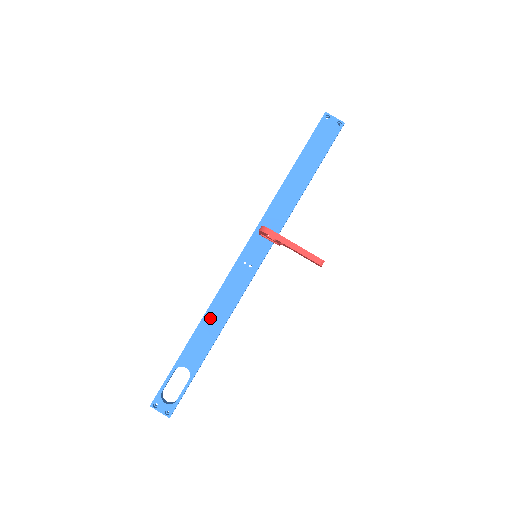
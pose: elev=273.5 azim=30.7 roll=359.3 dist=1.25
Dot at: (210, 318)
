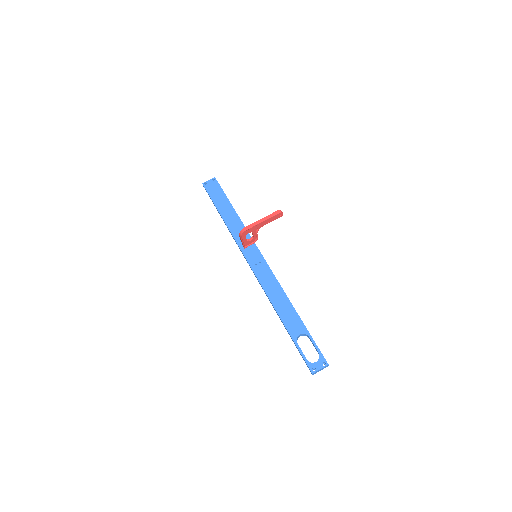
Dot at: (277, 302)
